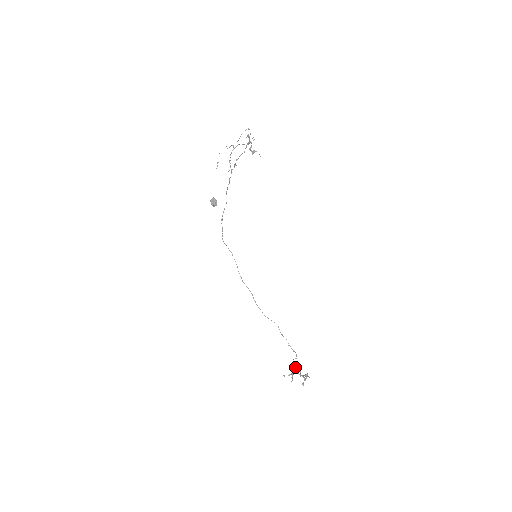
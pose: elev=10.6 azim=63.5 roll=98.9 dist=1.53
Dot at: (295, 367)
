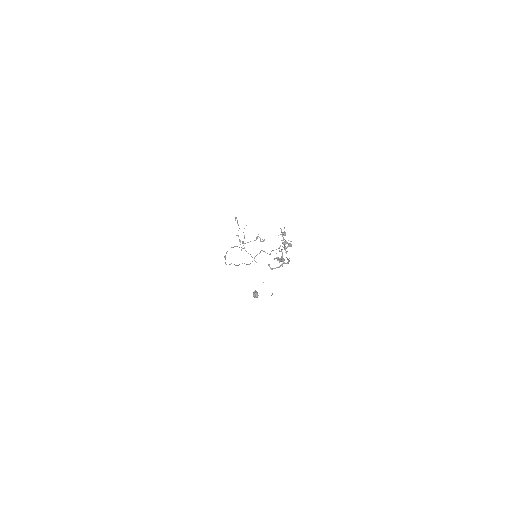
Dot at: (289, 258)
